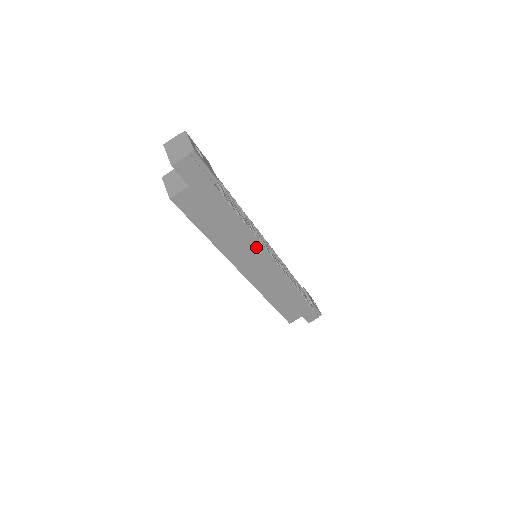
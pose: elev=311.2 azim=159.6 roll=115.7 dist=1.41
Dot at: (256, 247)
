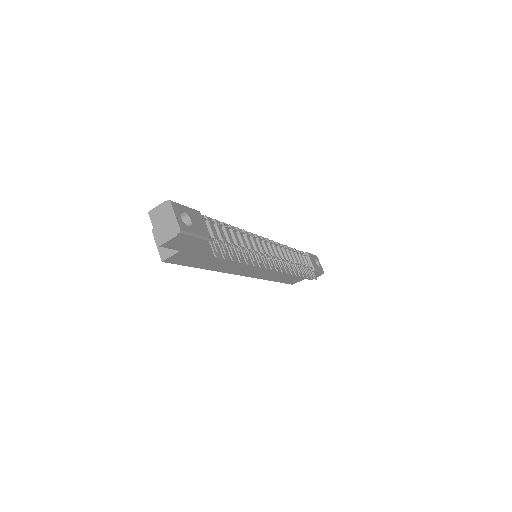
Dot at: occluded
